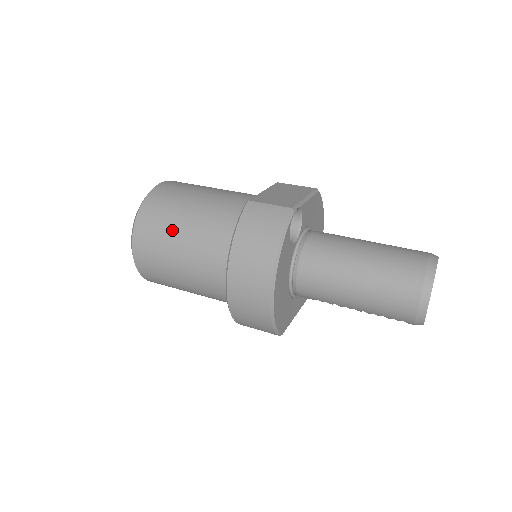
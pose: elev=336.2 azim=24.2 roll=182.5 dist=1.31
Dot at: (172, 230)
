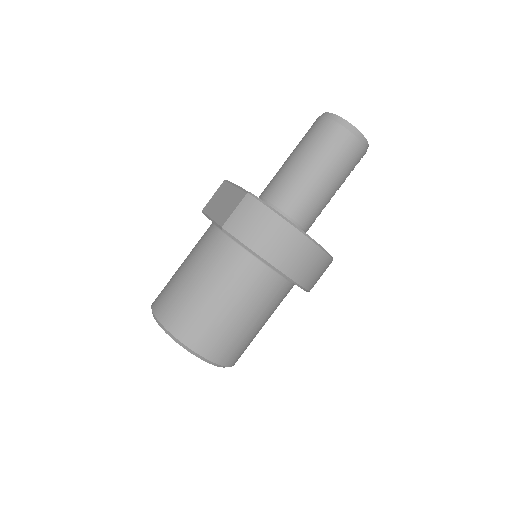
Dot at: (211, 310)
